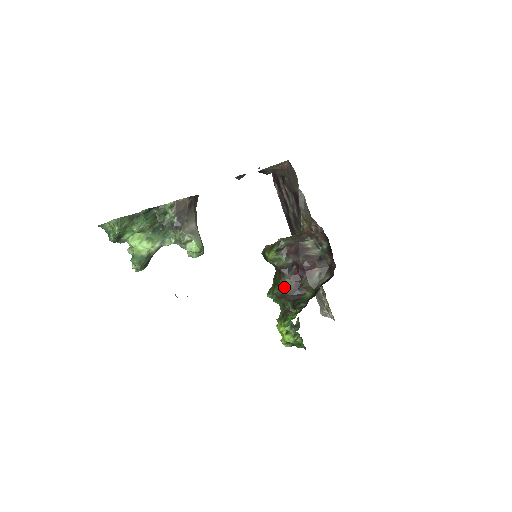
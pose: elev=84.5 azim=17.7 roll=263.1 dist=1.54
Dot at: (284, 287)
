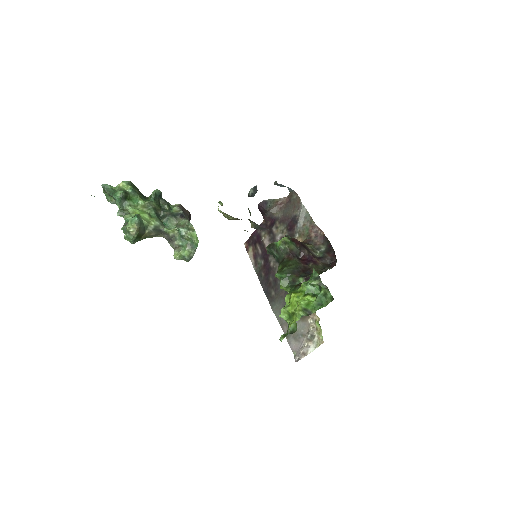
Dot at: (295, 265)
